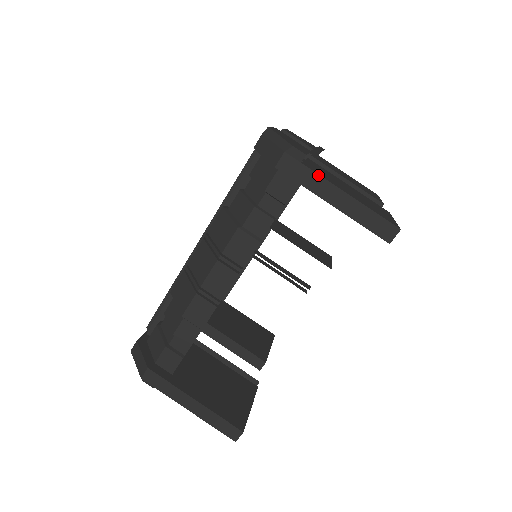
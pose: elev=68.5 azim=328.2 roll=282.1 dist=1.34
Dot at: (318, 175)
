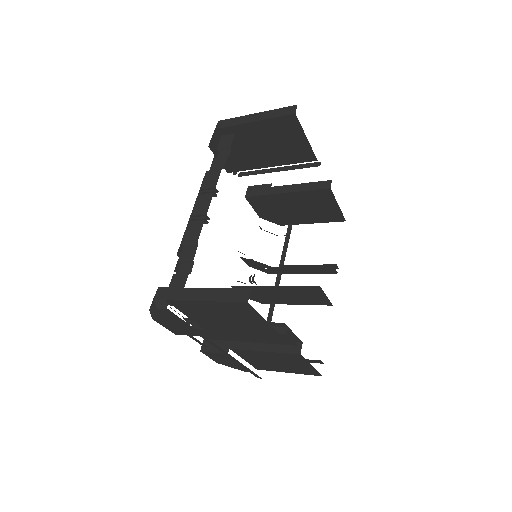
Dot at: (240, 117)
